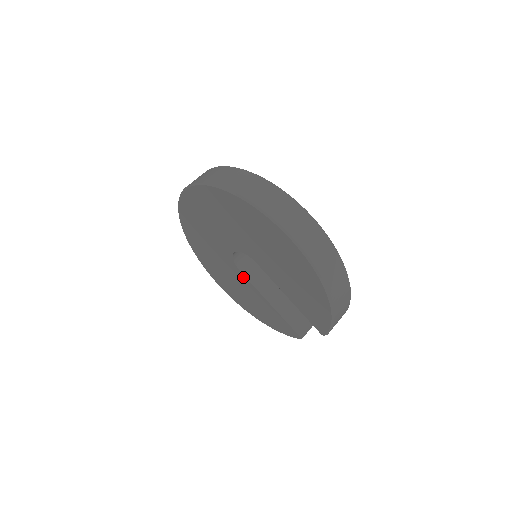
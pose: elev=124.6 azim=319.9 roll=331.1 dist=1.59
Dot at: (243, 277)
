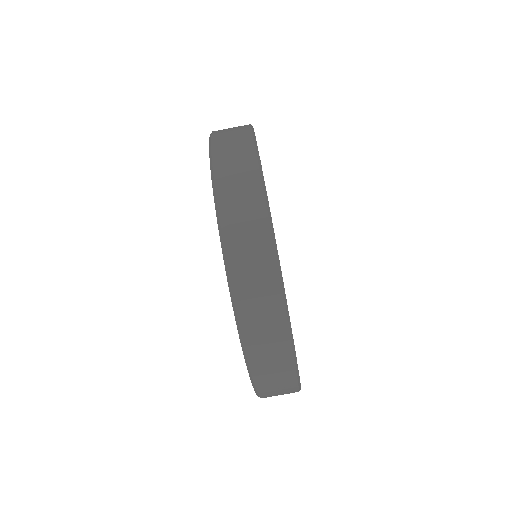
Dot at: occluded
